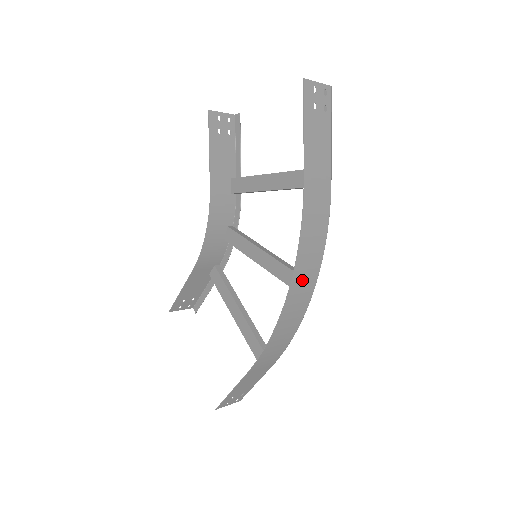
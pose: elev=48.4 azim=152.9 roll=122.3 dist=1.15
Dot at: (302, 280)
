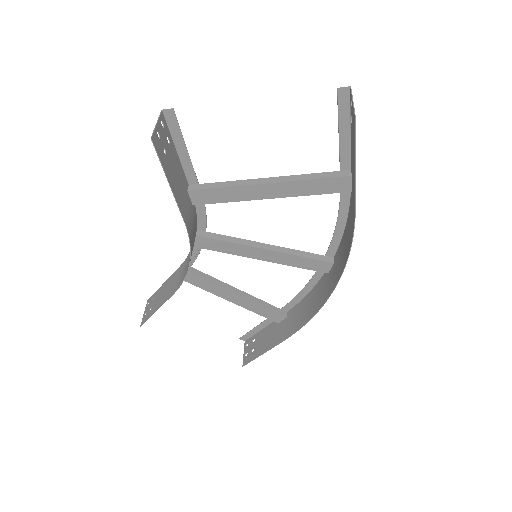
Dot at: (337, 271)
